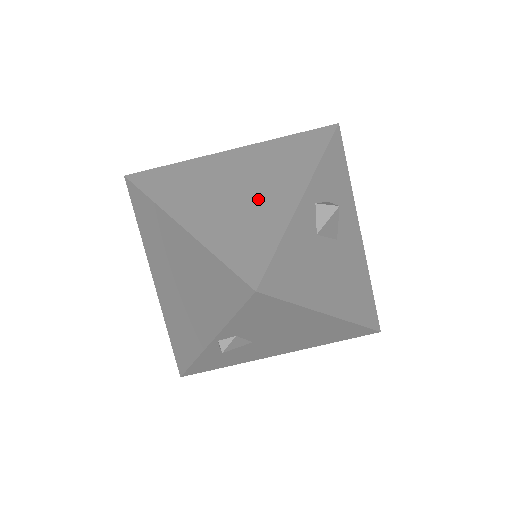
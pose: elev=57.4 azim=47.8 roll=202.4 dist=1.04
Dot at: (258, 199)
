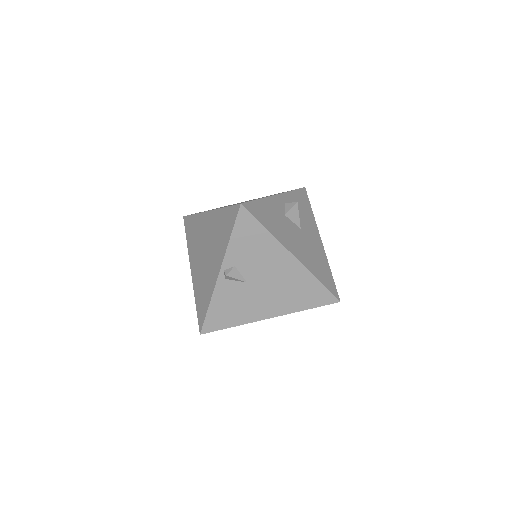
Dot at: occluded
